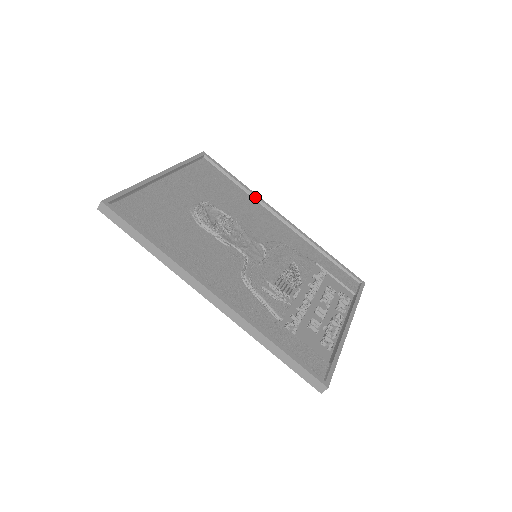
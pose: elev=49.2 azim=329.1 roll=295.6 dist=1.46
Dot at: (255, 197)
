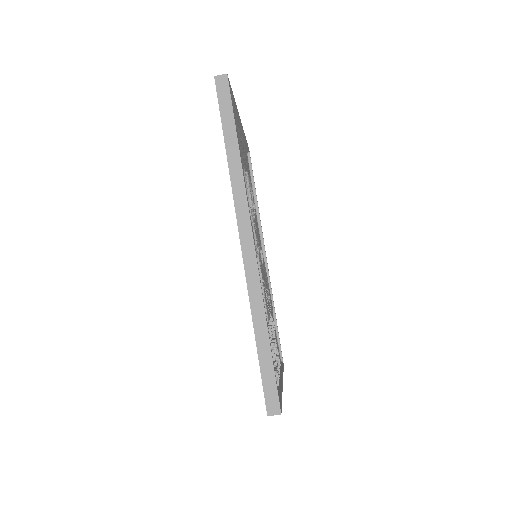
Dot at: (259, 219)
